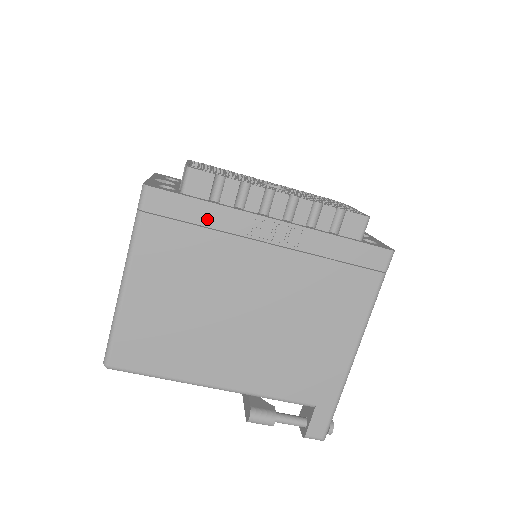
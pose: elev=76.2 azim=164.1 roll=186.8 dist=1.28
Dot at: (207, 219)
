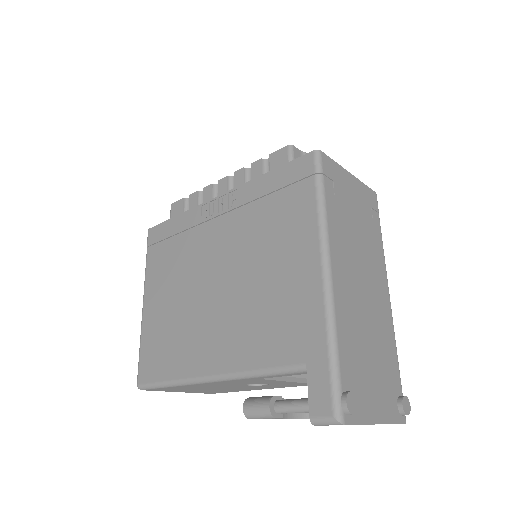
Dot at: (179, 227)
